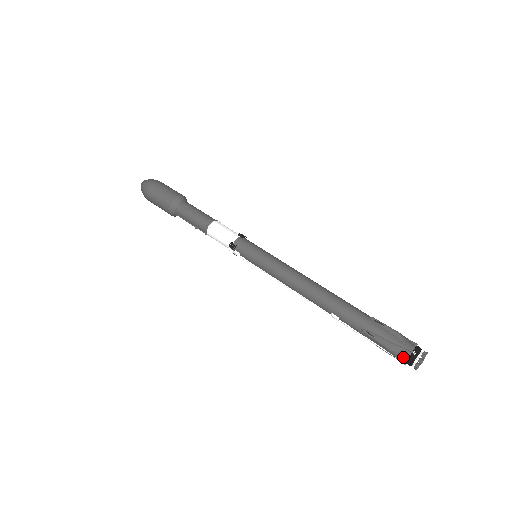
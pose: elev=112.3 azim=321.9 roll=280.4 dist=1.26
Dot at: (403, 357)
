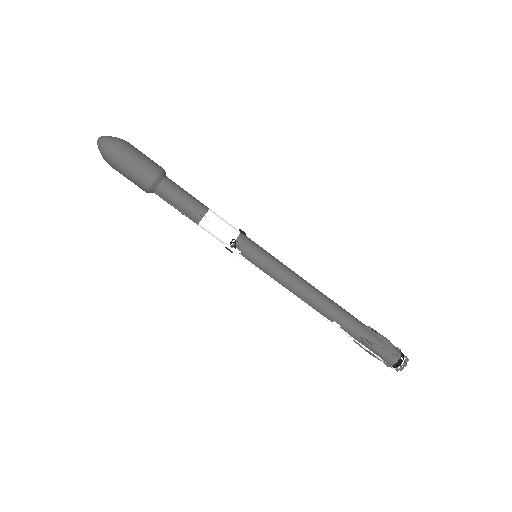
Dot at: (392, 362)
